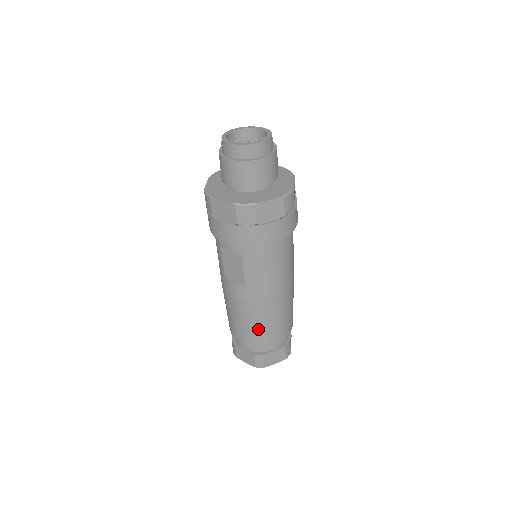
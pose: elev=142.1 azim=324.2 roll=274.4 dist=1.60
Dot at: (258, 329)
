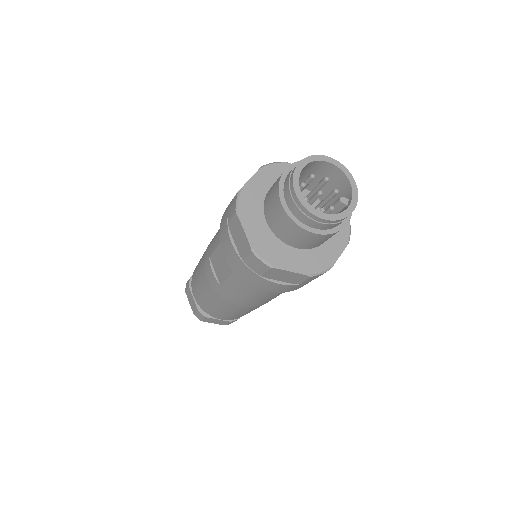
Dot at: (212, 307)
